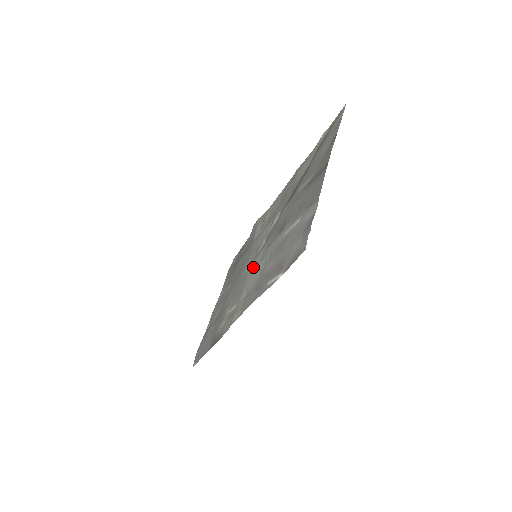
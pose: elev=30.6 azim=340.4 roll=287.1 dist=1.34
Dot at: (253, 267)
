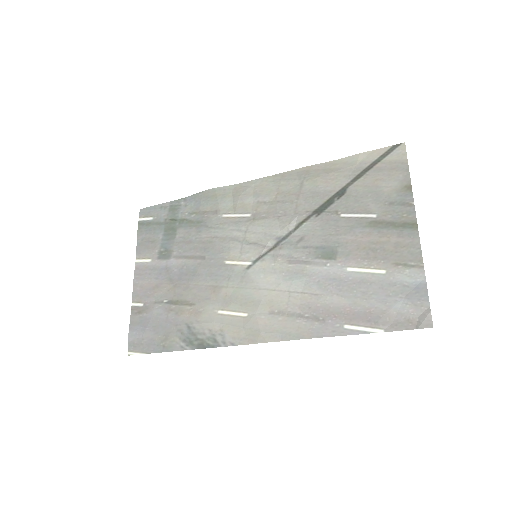
Dot at: (265, 274)
